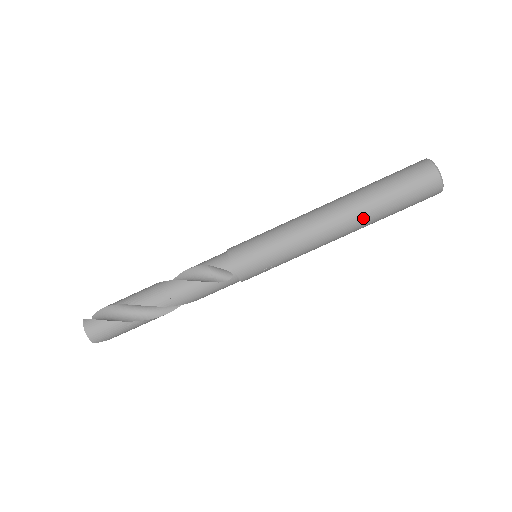
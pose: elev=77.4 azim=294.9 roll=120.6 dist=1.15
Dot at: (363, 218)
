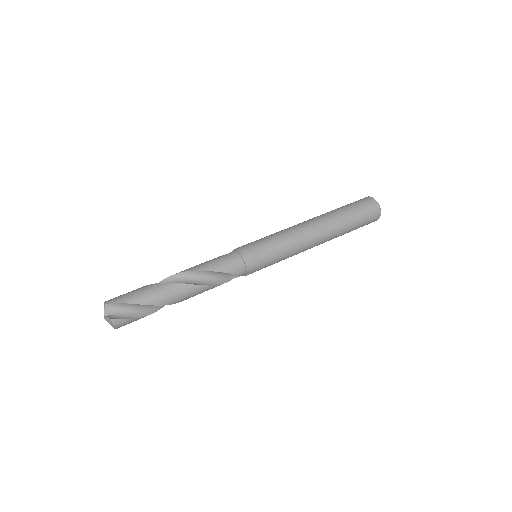
Dot at: (322, 215)
